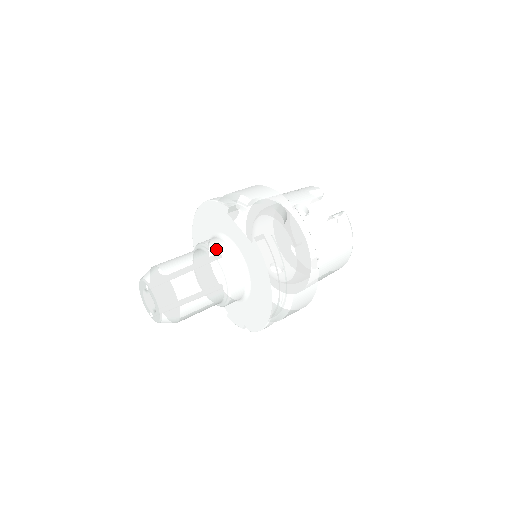
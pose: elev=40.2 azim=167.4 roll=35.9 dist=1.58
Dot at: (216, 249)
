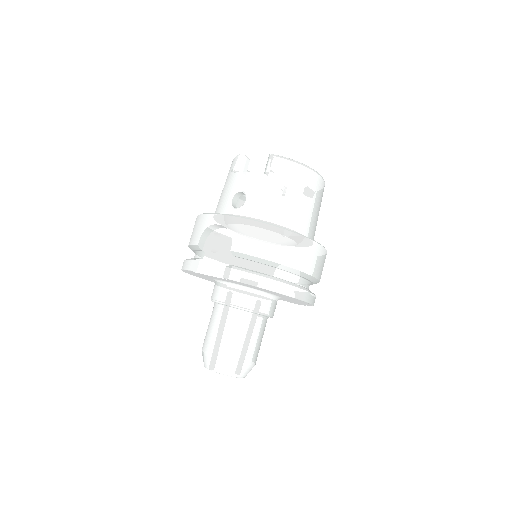
Dot at: (219, 299)
